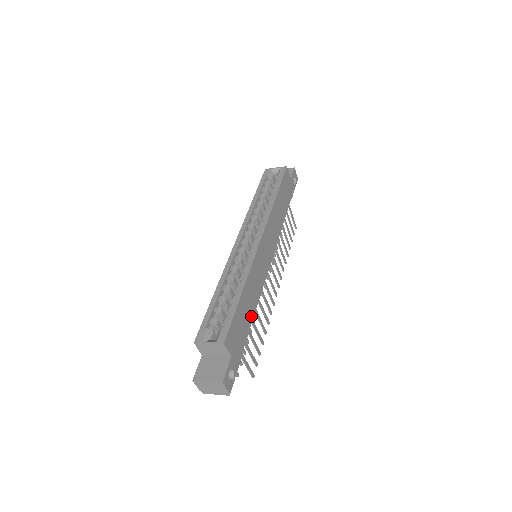
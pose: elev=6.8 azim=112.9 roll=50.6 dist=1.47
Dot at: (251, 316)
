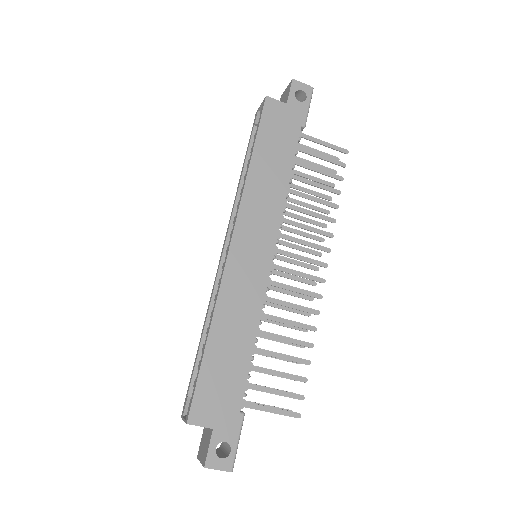
Dot at: (245, 355)
